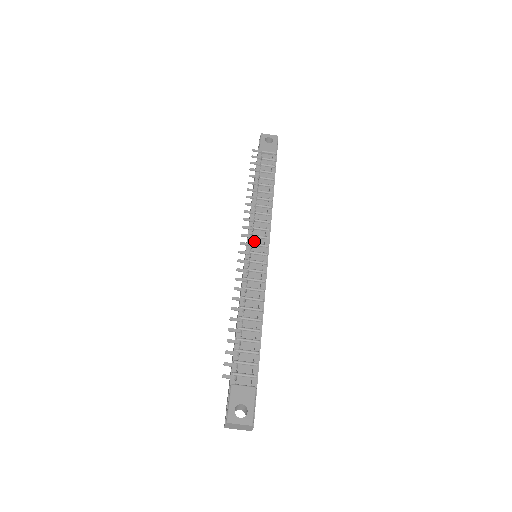
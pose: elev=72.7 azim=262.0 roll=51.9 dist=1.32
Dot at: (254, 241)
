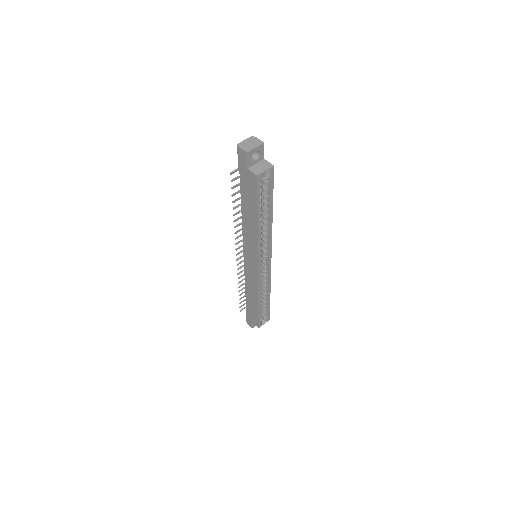
Dot at: occluded
